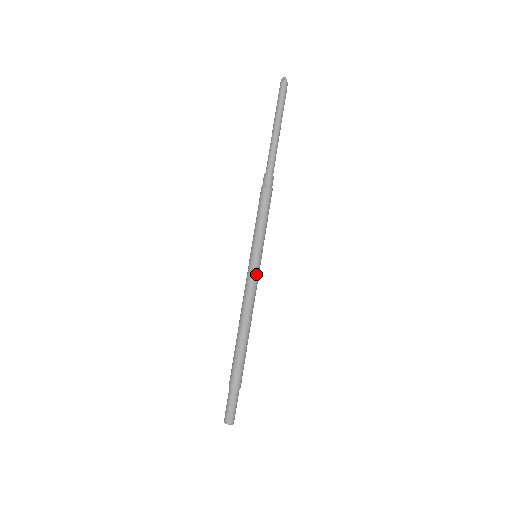
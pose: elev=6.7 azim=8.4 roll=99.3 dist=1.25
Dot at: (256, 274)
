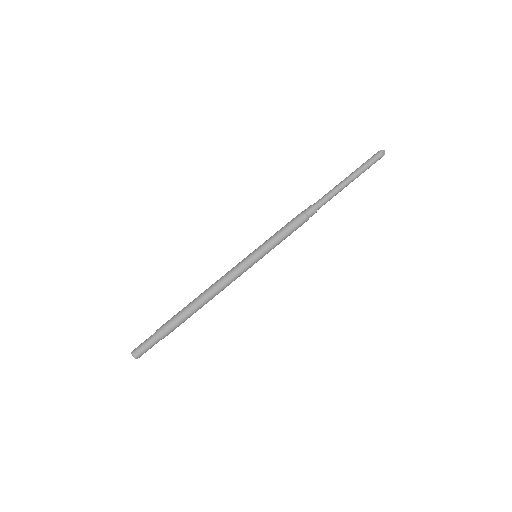
Dot at: occluded
